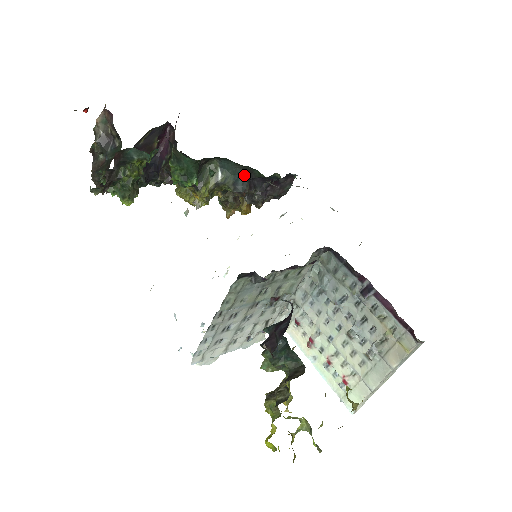
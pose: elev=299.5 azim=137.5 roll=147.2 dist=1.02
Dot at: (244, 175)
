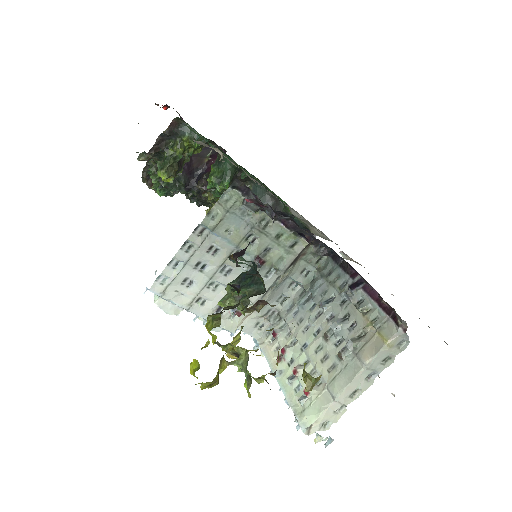
Dot at: (271, 204)
